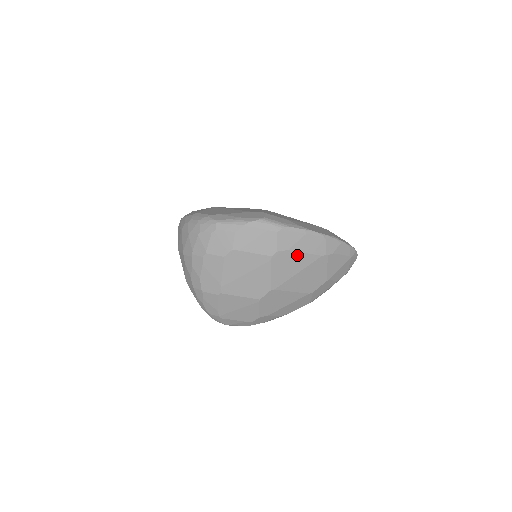
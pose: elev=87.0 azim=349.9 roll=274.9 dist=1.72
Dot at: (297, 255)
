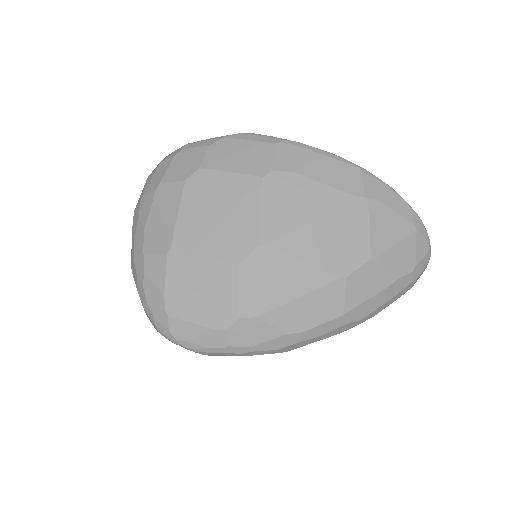
Dot at: (310, 185)
